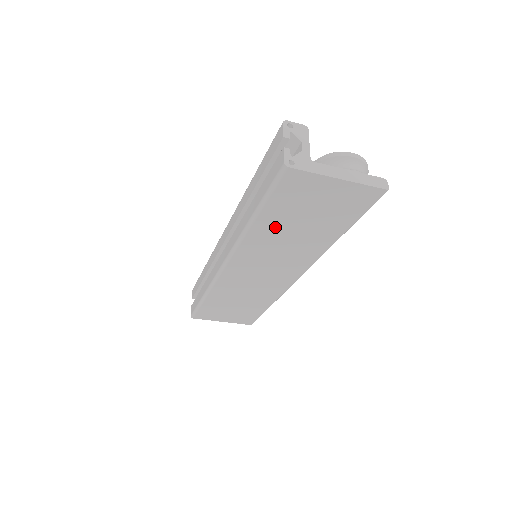
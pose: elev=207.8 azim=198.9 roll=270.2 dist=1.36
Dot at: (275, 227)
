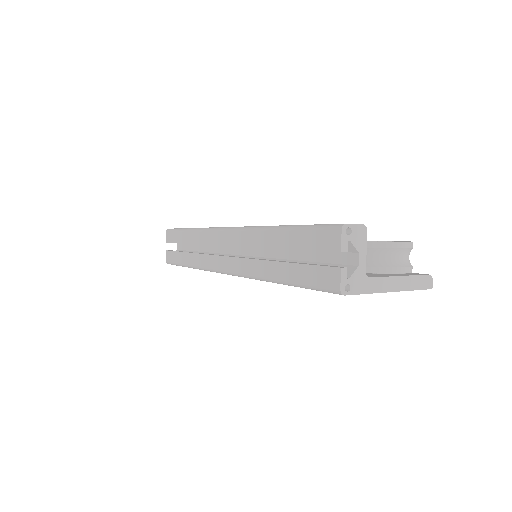
Dot at: occluded
